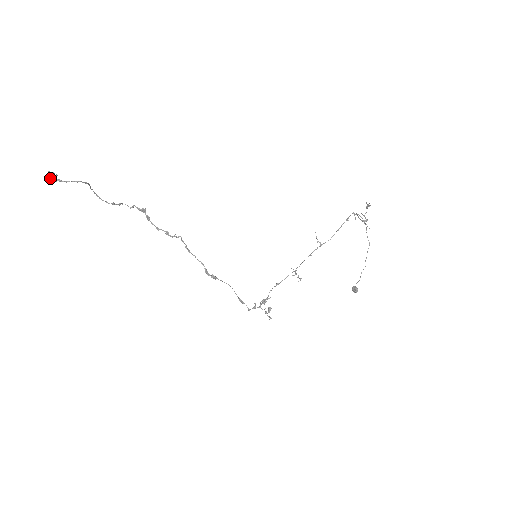
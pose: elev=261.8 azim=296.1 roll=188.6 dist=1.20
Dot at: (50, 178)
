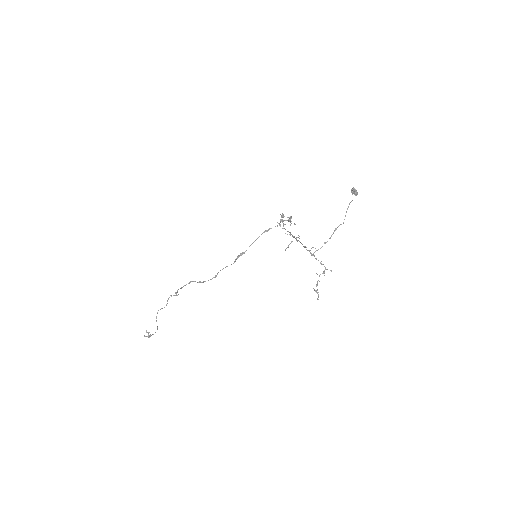
Dot at: (148, 335)
